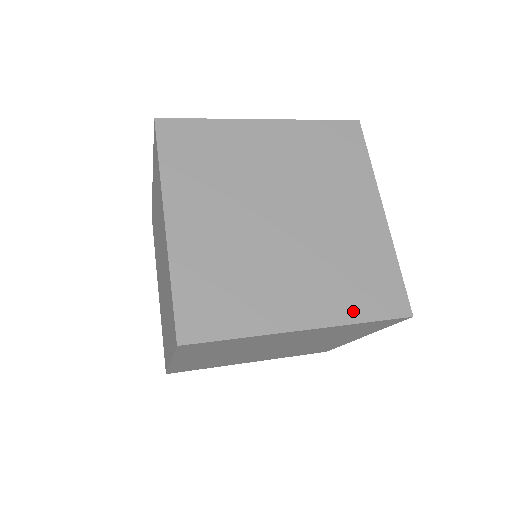
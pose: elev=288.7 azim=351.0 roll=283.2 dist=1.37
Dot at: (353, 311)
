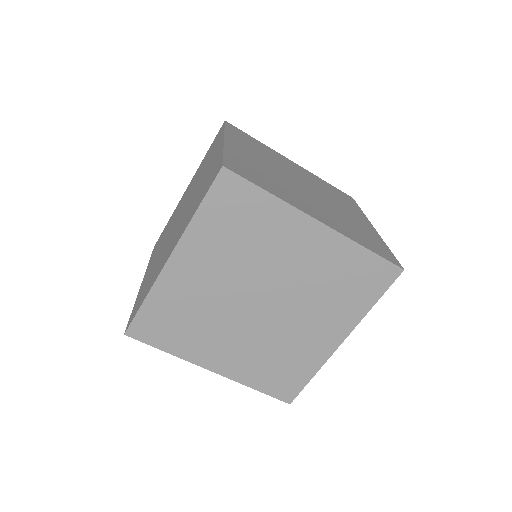
Dot at: (254, 381)
